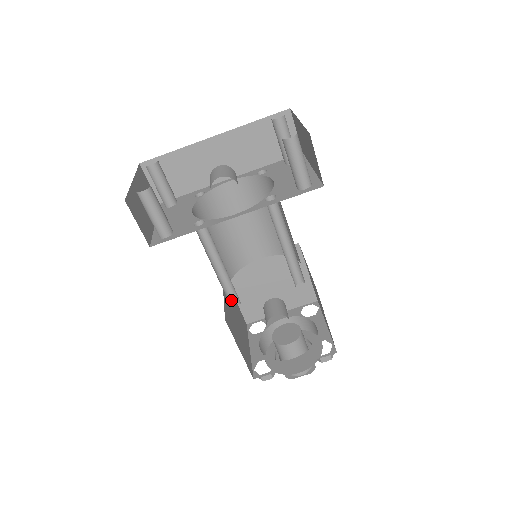
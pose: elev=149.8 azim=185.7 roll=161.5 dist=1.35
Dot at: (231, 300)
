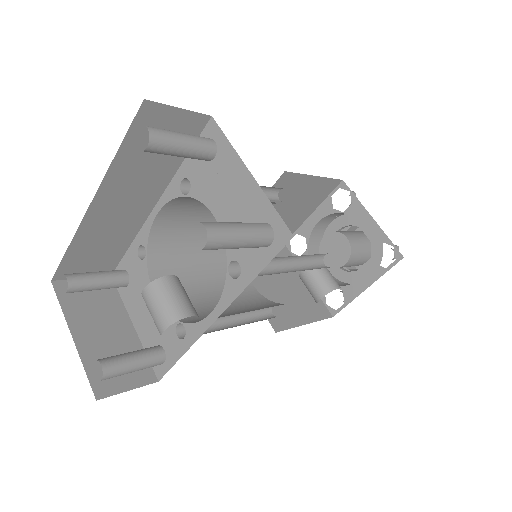
Dot at: (266, 310)
